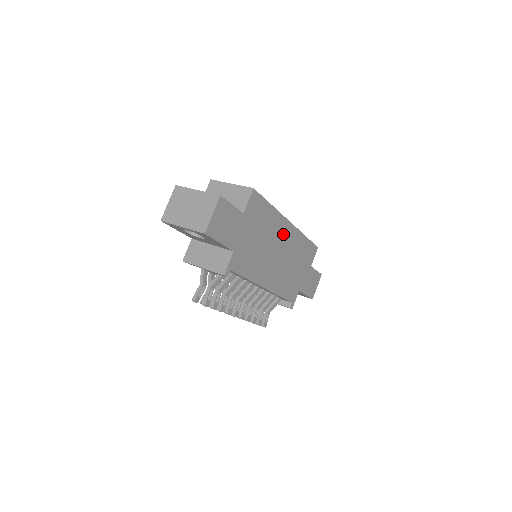
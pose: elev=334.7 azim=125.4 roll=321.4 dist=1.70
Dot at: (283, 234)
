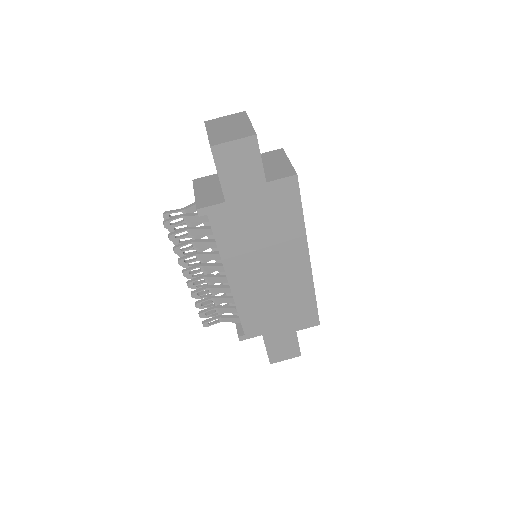
Dot at: (292, 259)
